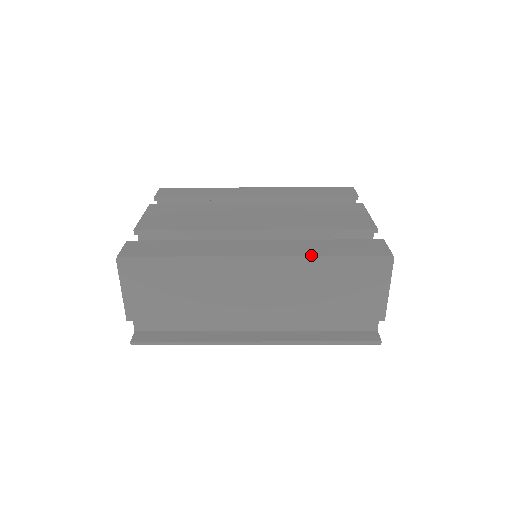
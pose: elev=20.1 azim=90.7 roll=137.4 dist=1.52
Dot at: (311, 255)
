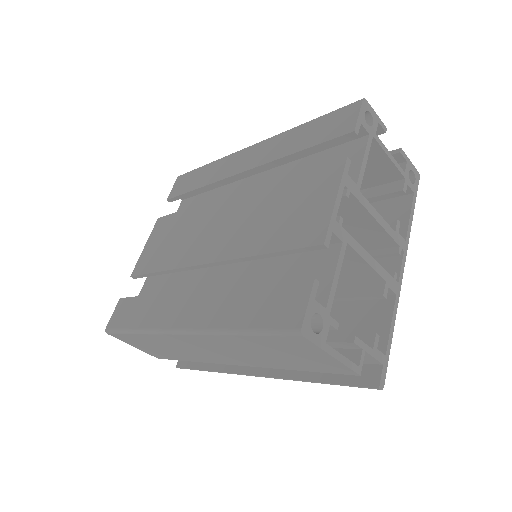
Dot at: (220, 327)
